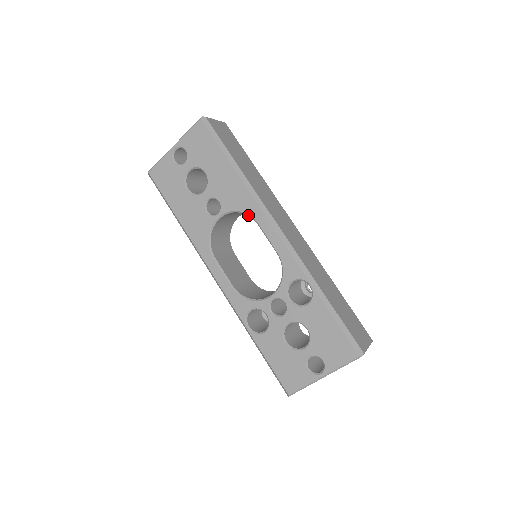
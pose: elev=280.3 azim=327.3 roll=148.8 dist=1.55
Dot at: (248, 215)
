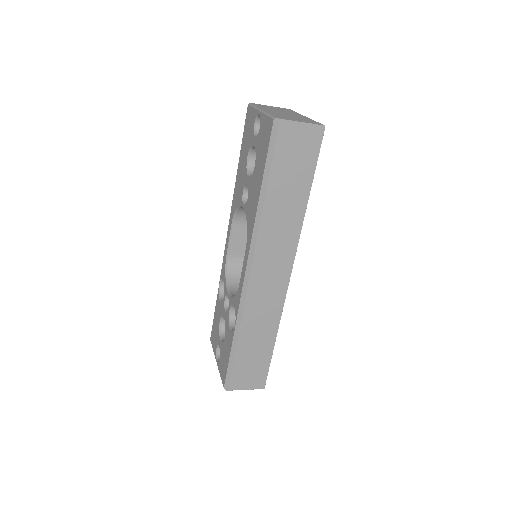
Dot at: (248, 235)
